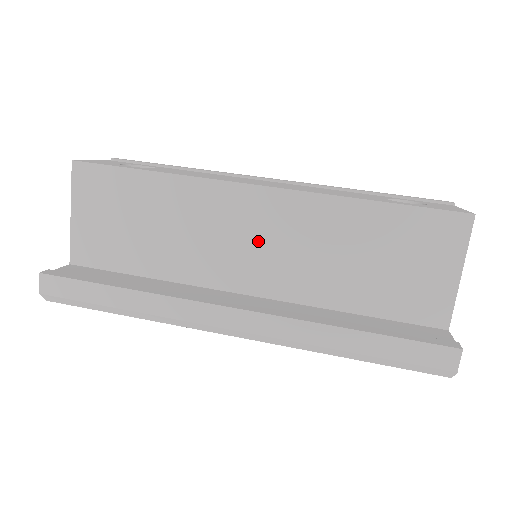
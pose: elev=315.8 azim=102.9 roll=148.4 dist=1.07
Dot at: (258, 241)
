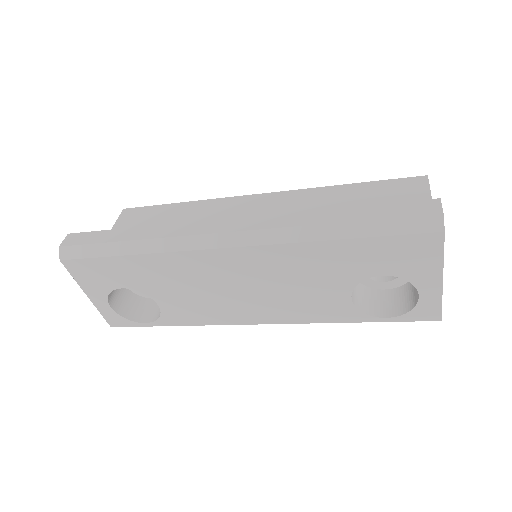
Dot at: occluded
